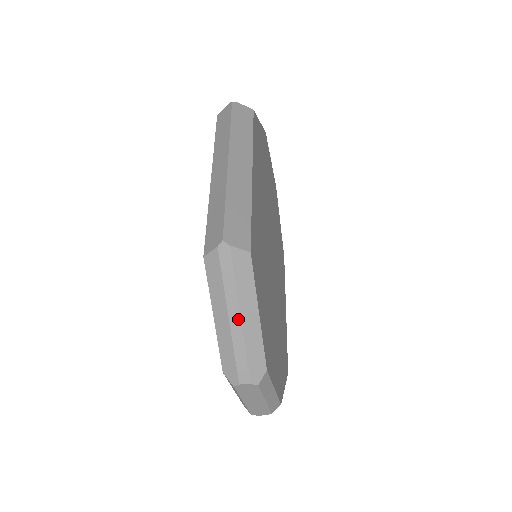
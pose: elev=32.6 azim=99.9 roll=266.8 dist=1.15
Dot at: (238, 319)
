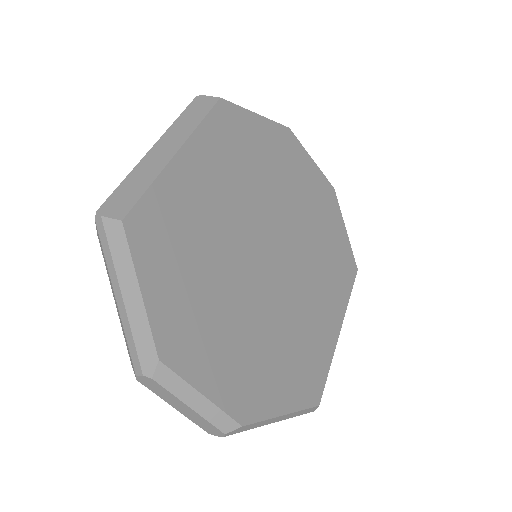
Dot at: (121, 297)
